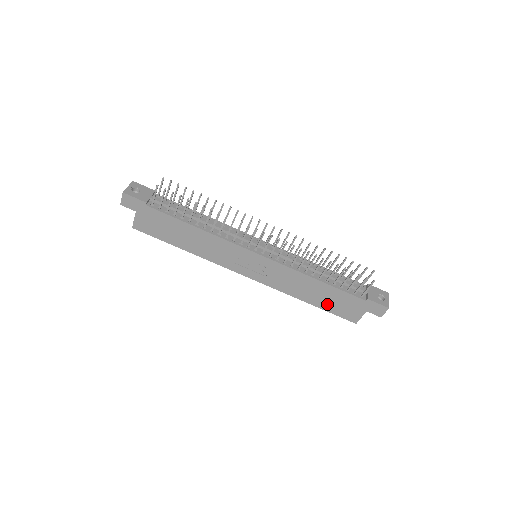
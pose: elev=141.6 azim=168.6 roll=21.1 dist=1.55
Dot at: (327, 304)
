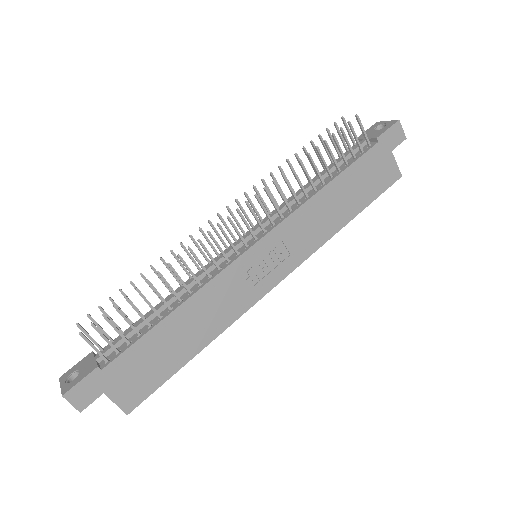
Dot at: (362, 196)
